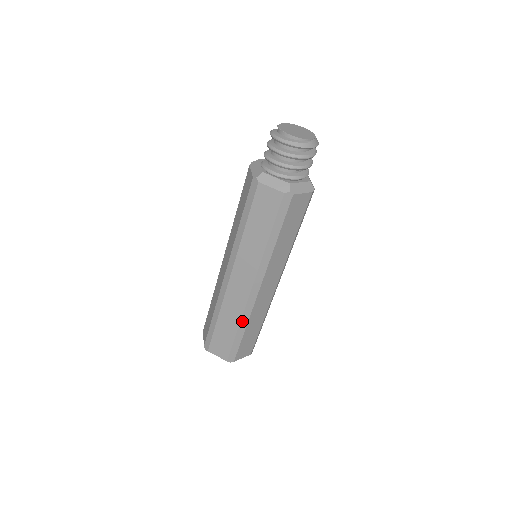
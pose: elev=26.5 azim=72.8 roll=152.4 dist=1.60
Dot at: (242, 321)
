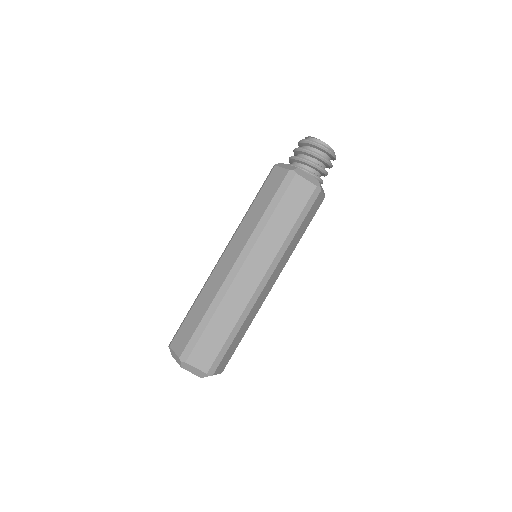
Dot at: (240, 319)
